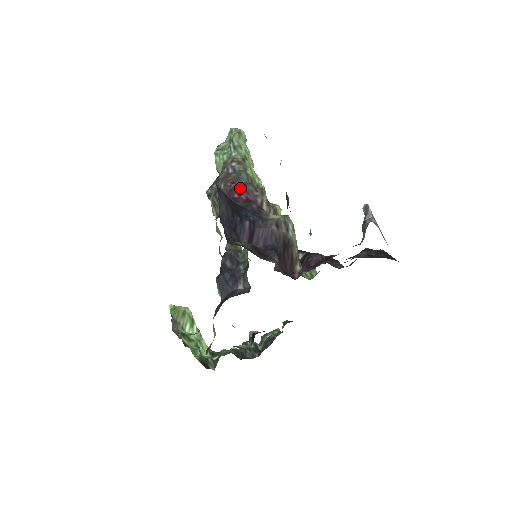
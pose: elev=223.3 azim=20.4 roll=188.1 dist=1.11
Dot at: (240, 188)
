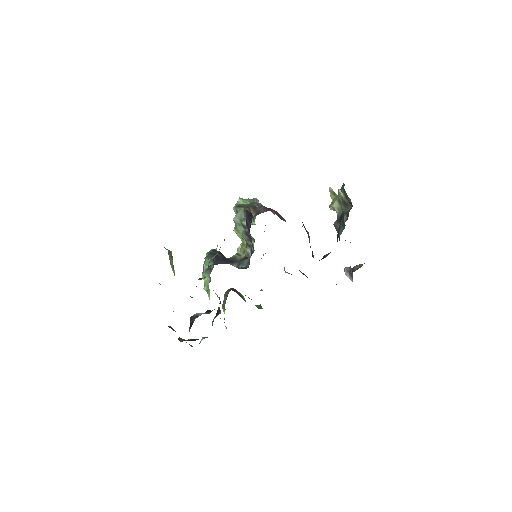
Dot at: (276, 211)
